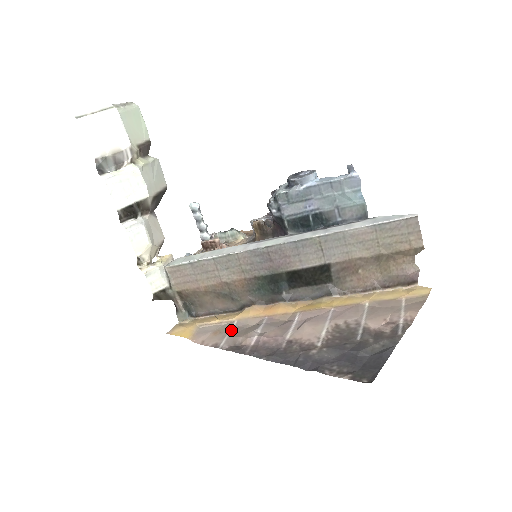
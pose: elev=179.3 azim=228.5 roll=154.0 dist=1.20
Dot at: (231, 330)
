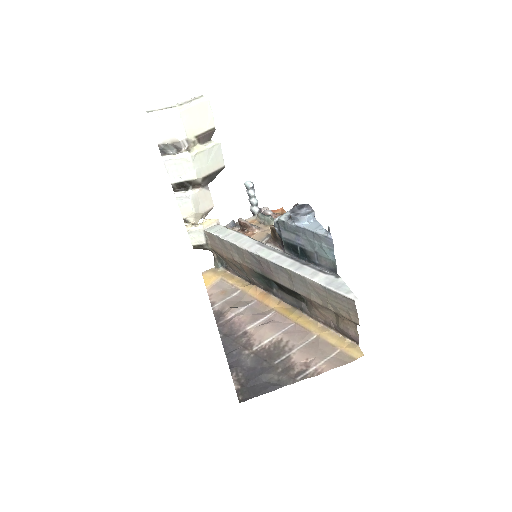
Dot at: (231, 296)
